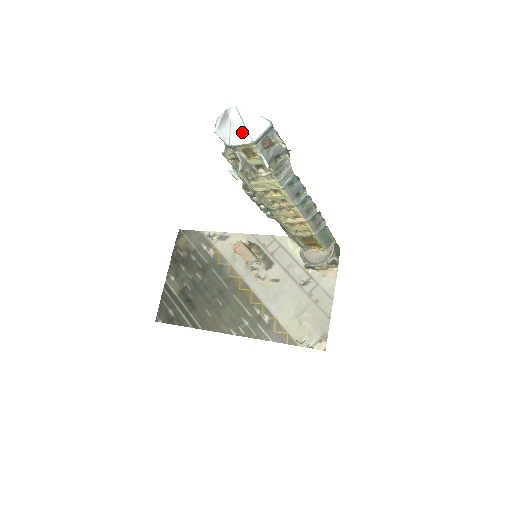
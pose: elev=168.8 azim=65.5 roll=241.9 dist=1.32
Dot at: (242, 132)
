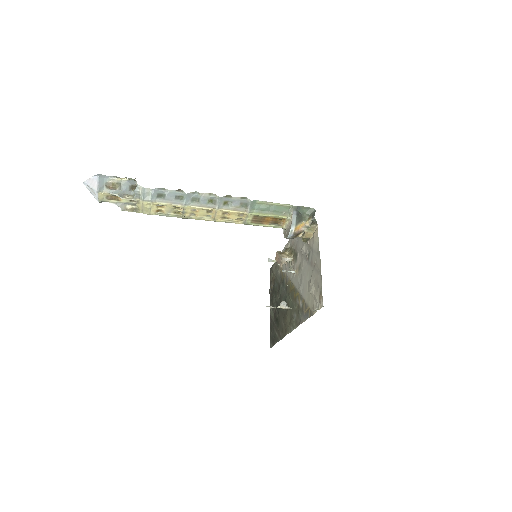
Dot at: (93, 191)
